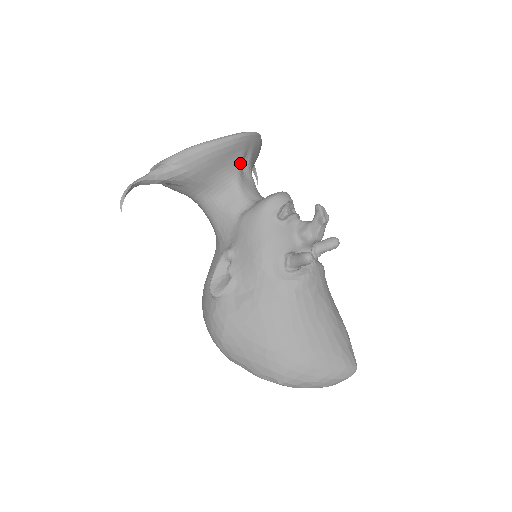
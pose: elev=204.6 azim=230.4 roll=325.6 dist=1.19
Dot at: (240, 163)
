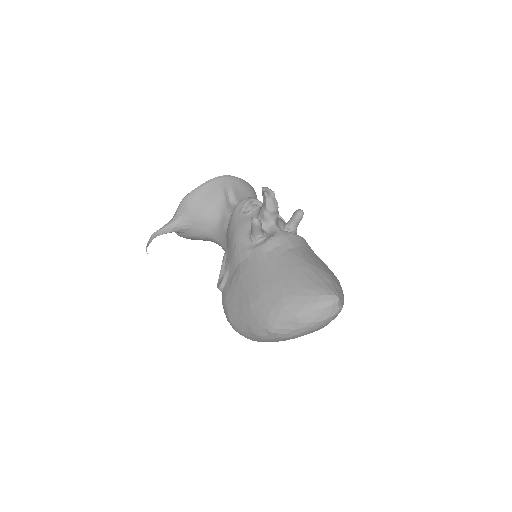
Dot at: (223, 198)
